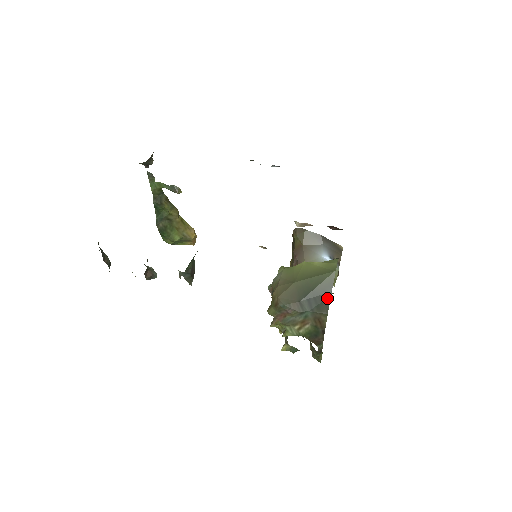
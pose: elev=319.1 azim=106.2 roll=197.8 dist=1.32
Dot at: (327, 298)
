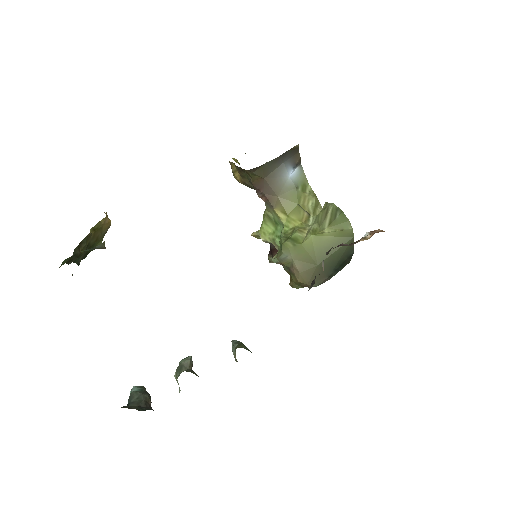
Dot at: (350, 257)
